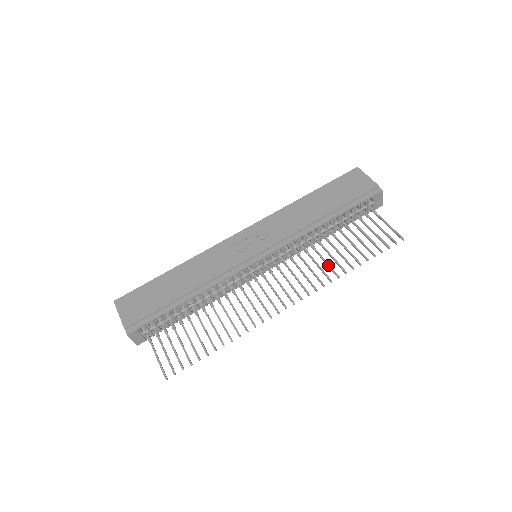
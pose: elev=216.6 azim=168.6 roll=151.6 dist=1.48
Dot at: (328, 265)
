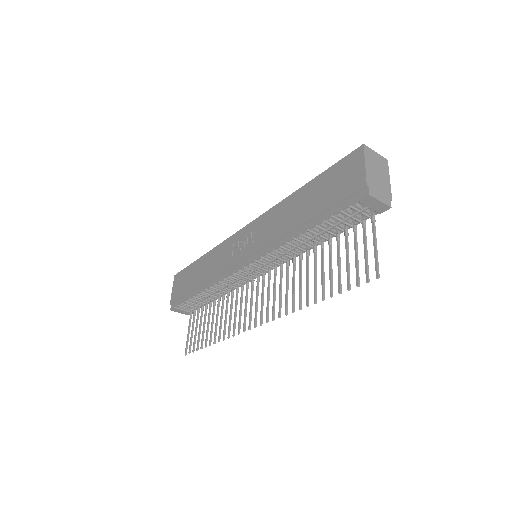
Dot at: (299, 288)
